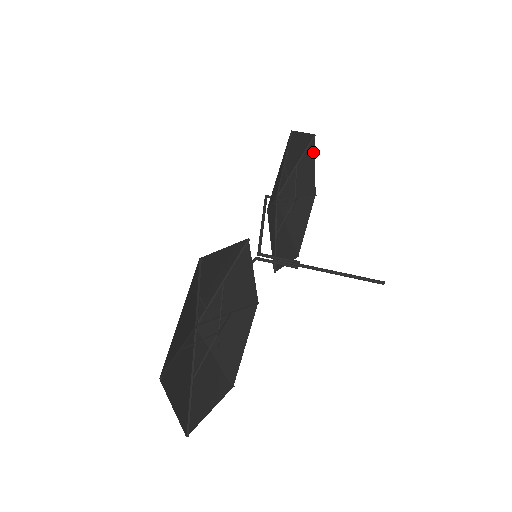
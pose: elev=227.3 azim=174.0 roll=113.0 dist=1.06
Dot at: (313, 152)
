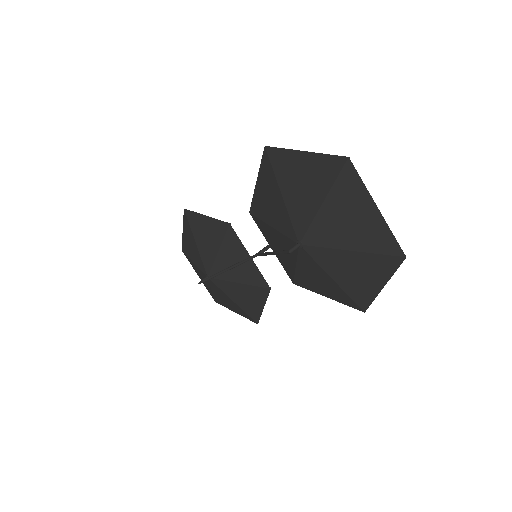
Dot at: occluded
